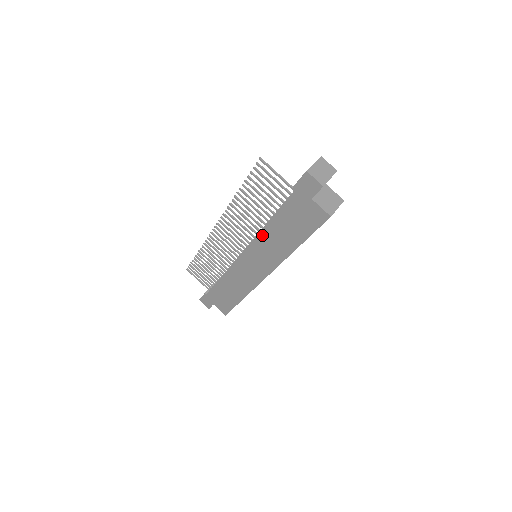
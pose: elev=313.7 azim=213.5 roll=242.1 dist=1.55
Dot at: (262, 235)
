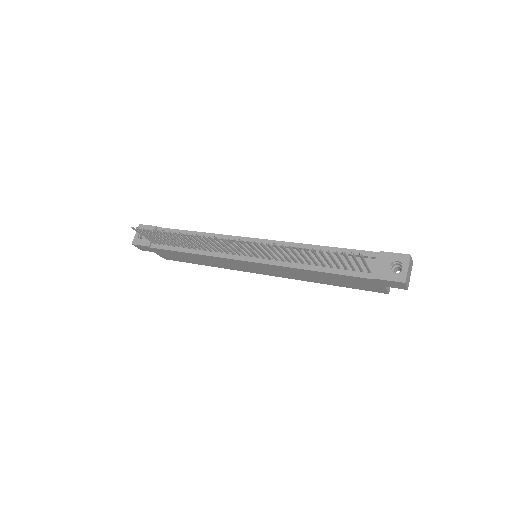
Dot at: (295, 270)
